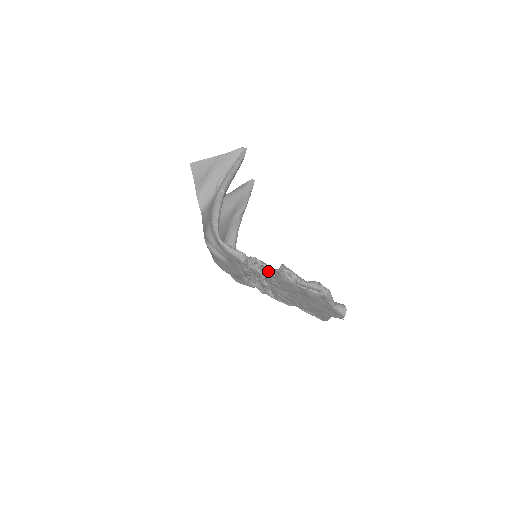
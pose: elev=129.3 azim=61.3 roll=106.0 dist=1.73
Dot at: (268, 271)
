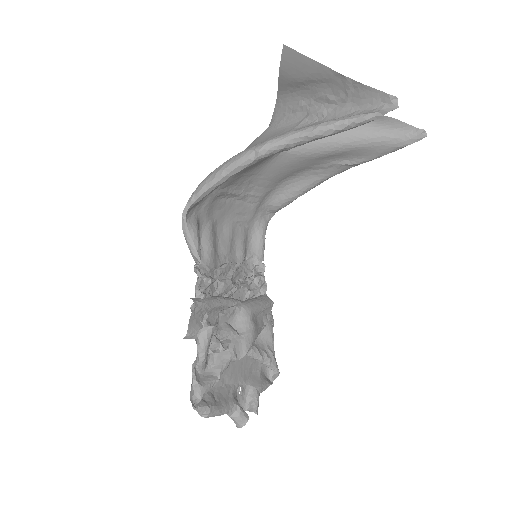
Dot at: occluded
